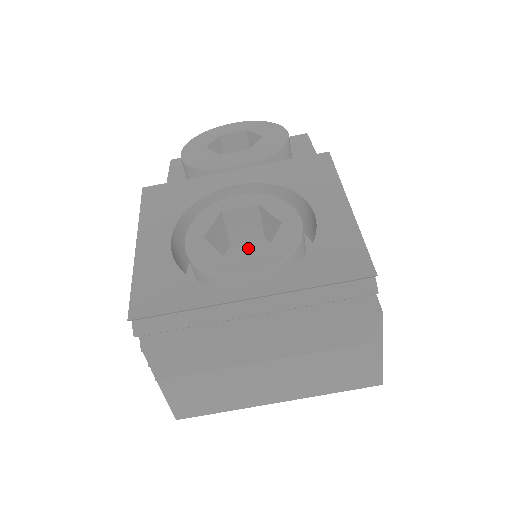
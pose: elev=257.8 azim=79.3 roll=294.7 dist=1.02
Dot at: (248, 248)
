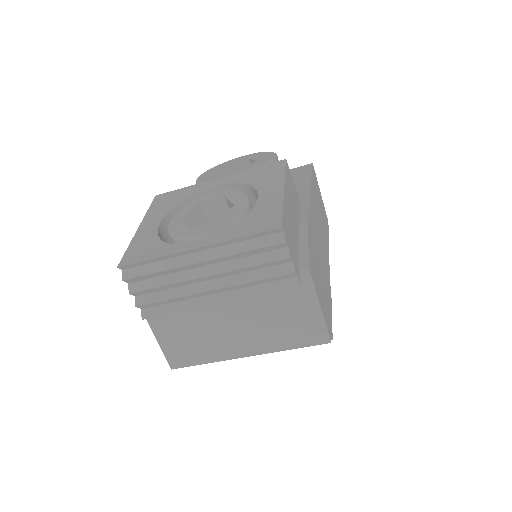
Dot at: occluded
